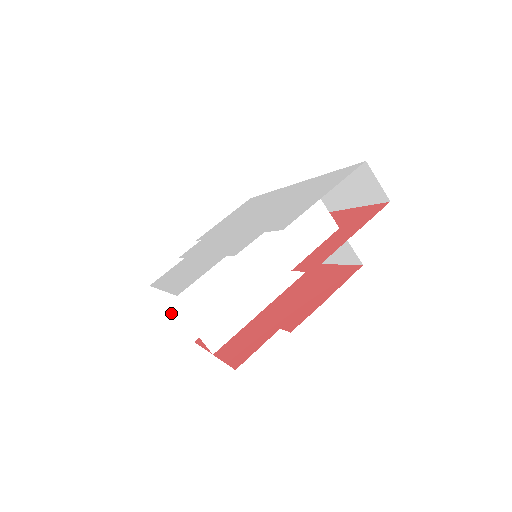
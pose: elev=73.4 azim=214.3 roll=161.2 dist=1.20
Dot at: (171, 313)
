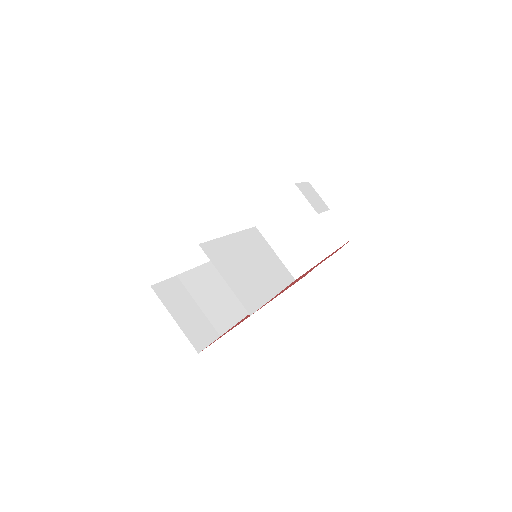
Dot at: (173, 318)
